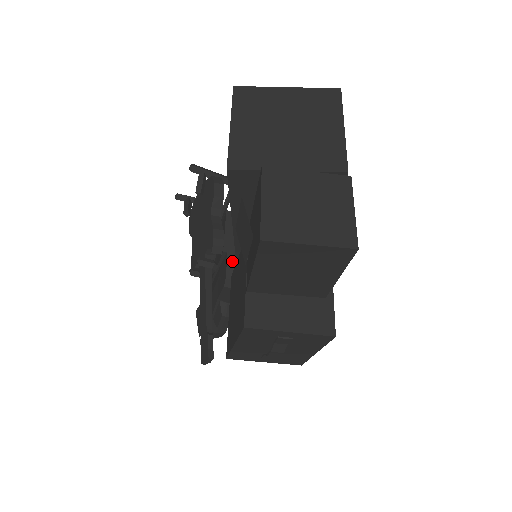
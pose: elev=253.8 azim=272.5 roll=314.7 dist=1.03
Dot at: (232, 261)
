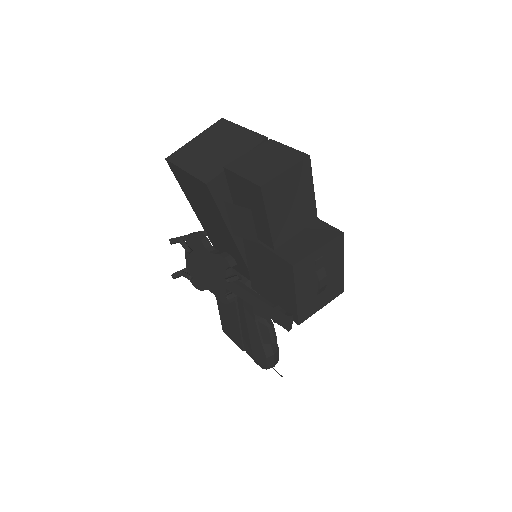
Dot at: (243, 282)
